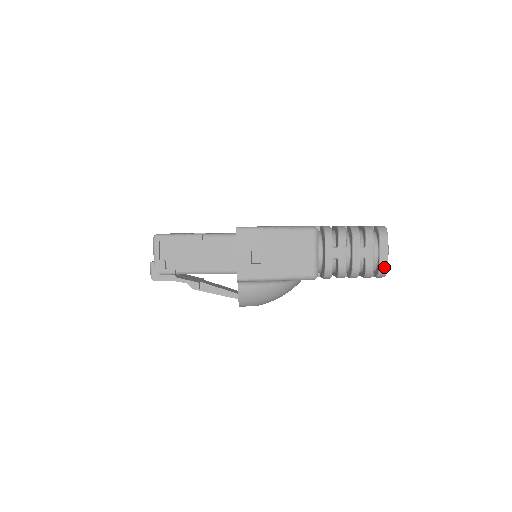
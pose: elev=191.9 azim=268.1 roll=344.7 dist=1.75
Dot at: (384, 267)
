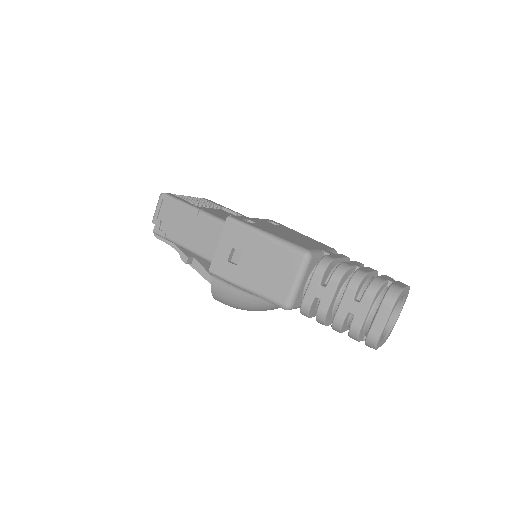
Dot at: (373, 337)
